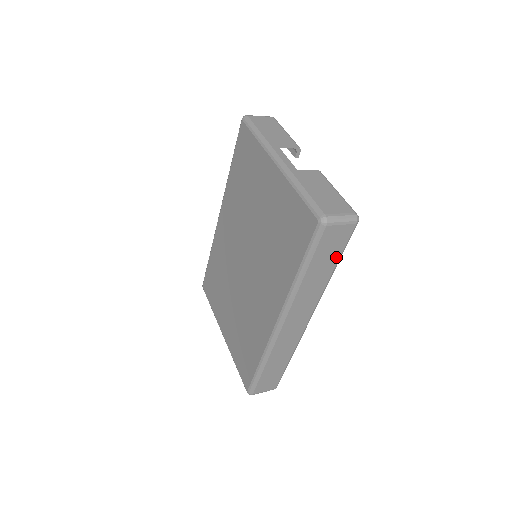
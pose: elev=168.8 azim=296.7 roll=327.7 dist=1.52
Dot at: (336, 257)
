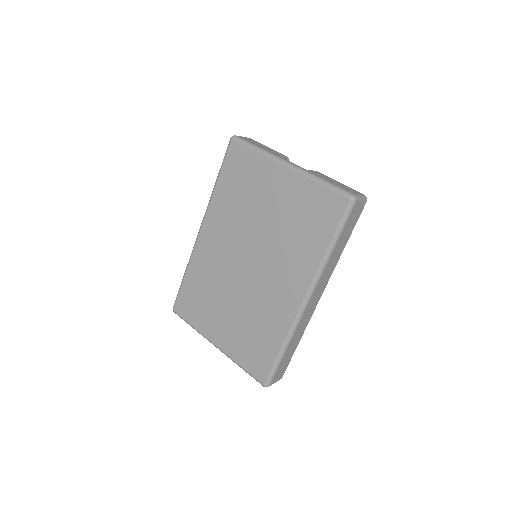
Dot at: (350, 233)
